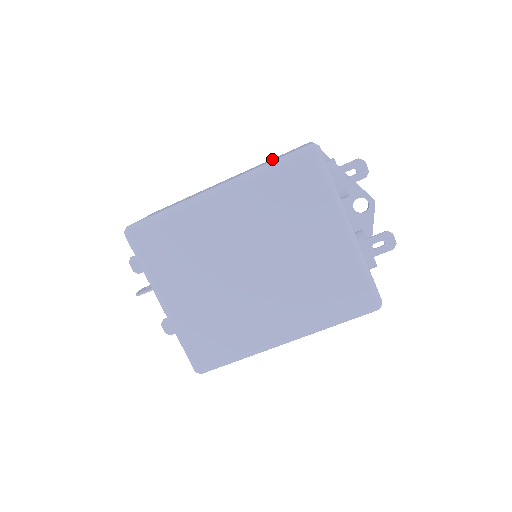
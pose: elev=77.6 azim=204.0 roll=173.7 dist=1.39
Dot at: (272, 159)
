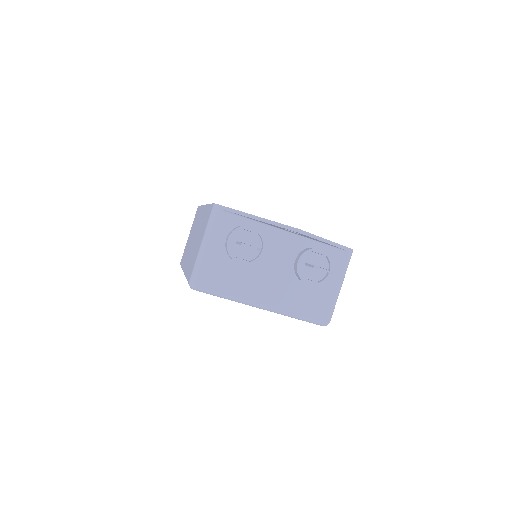
Dot at: (201, 230)
